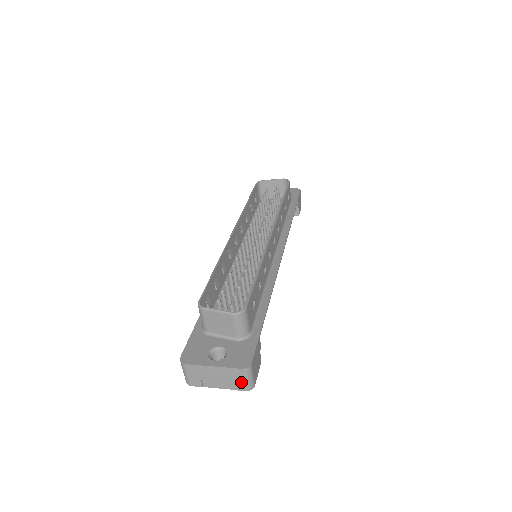
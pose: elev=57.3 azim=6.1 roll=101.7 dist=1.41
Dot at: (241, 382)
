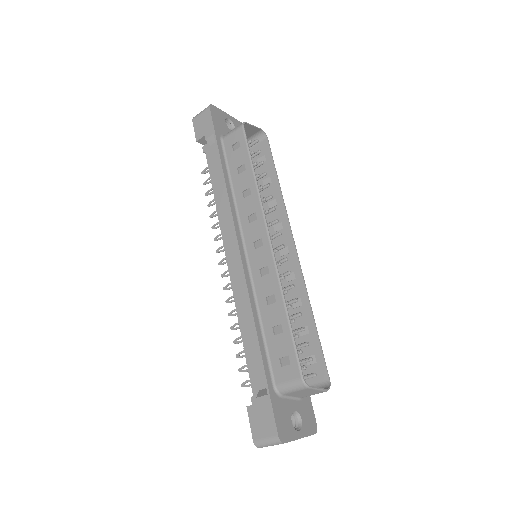
Dot at: occluded
